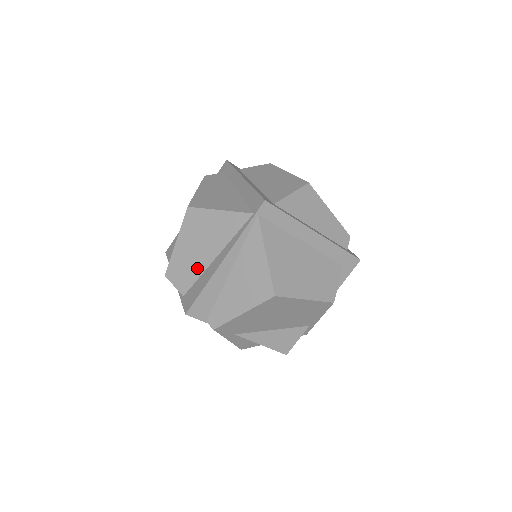
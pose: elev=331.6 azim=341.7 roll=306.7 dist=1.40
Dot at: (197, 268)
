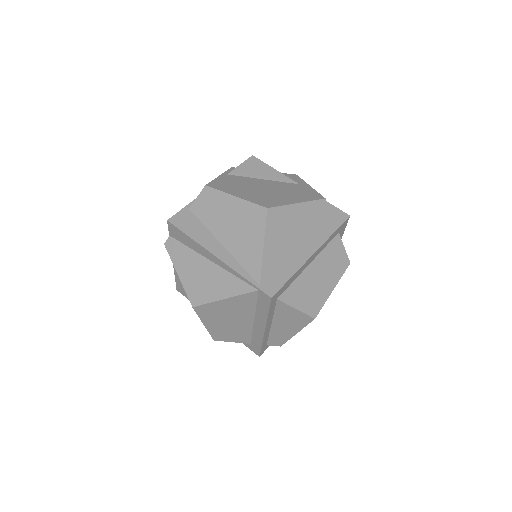
Dot at: (213, 223)
